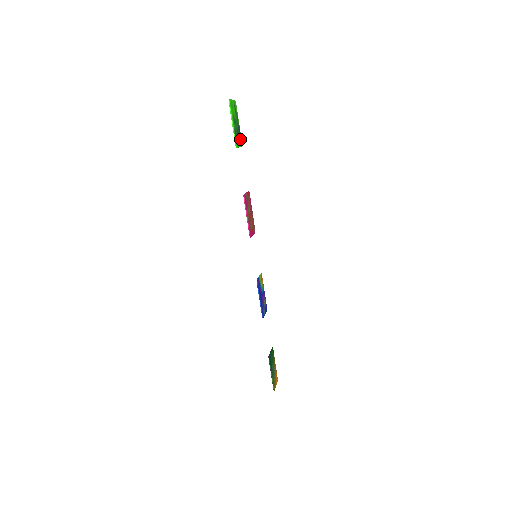
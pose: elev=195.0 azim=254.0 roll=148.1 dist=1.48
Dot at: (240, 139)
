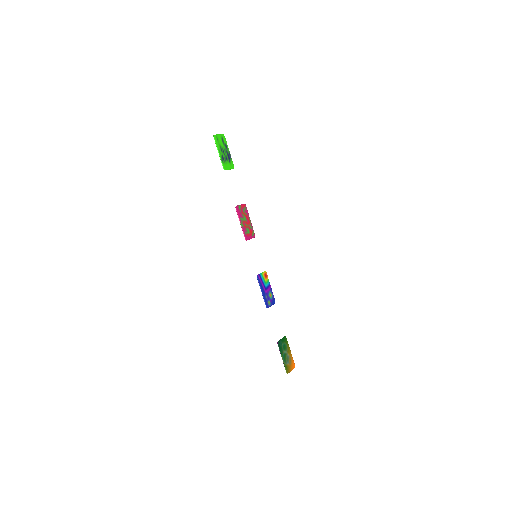
Dot at: (231, 163)
